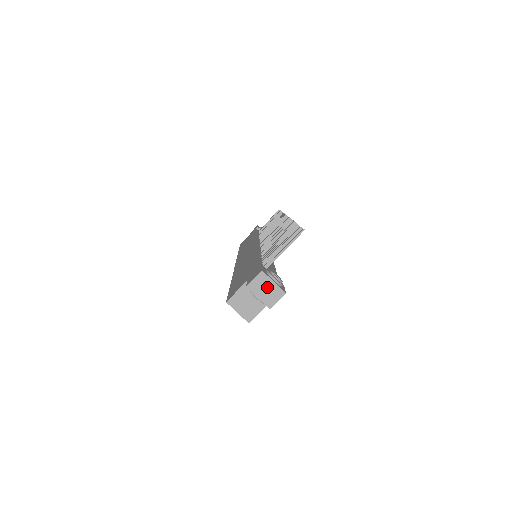
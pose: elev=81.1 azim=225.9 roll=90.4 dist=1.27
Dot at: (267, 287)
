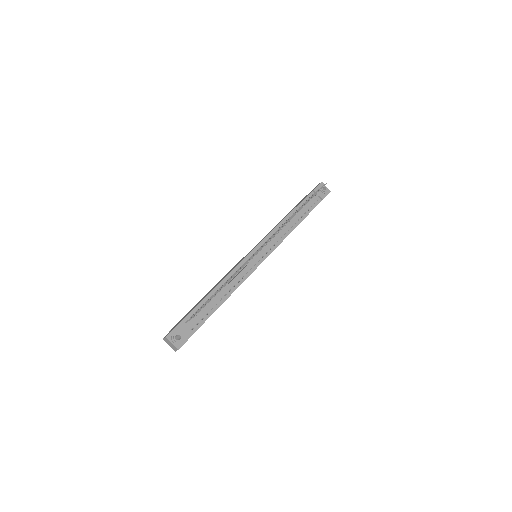
Dot at: (170, 344)
